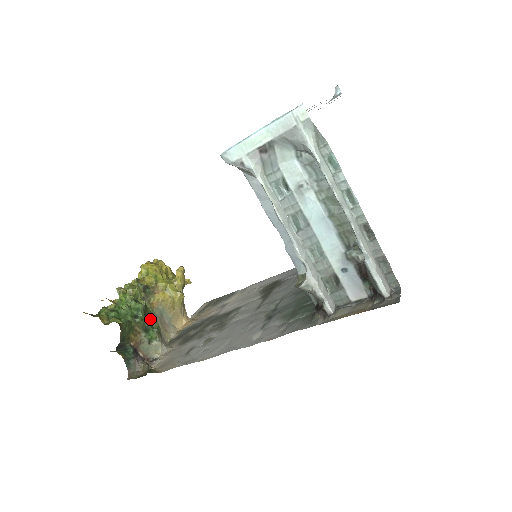
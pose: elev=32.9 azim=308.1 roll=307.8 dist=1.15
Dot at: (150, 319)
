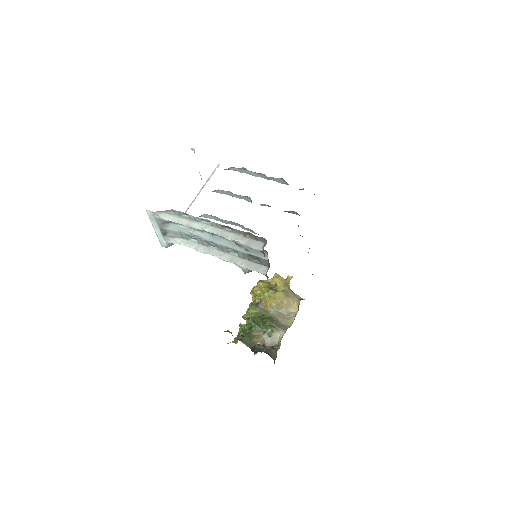
Dot at: (264, 322)
